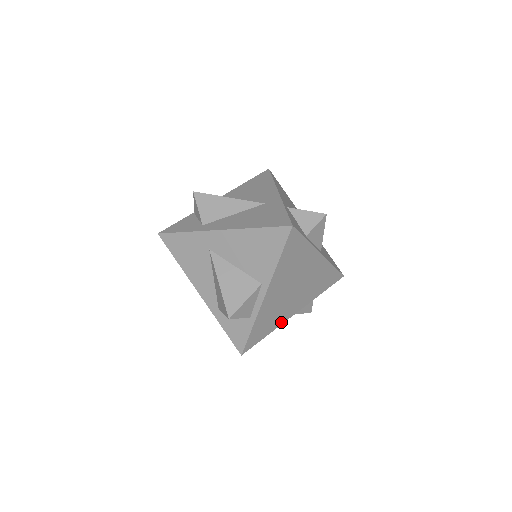
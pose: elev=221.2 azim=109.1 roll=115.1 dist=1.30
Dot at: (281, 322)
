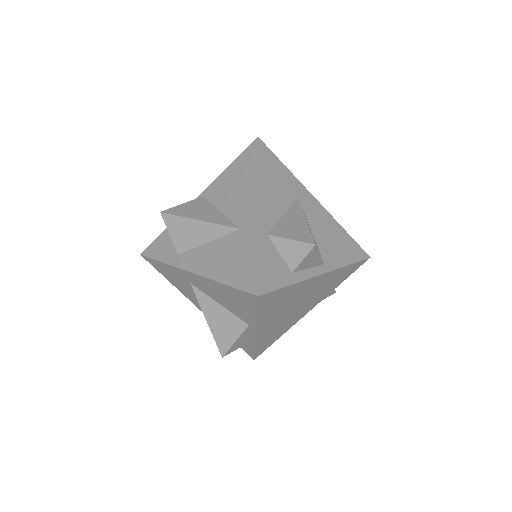
Dot at: (293, 324)
